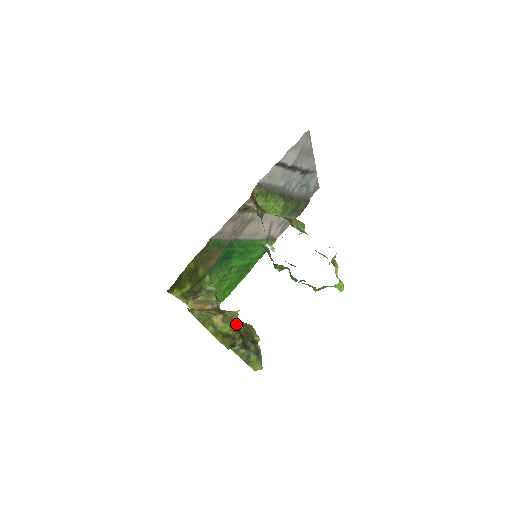
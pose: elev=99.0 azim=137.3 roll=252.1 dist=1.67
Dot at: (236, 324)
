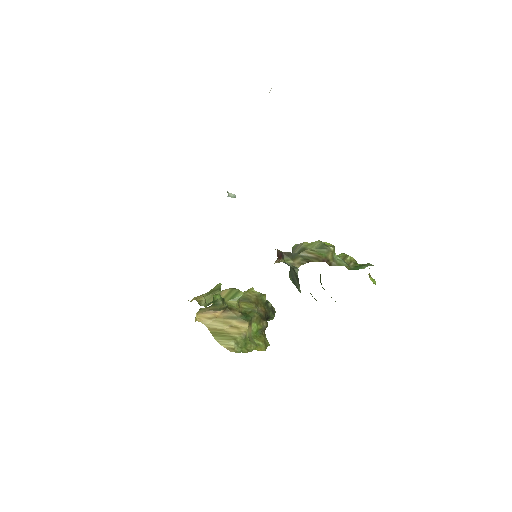
Dot at: (257, 314)
